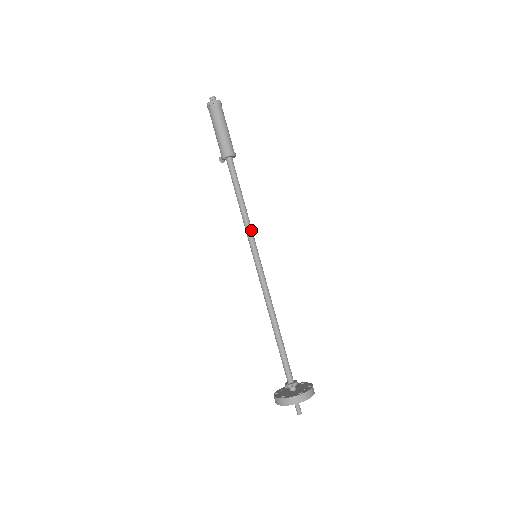
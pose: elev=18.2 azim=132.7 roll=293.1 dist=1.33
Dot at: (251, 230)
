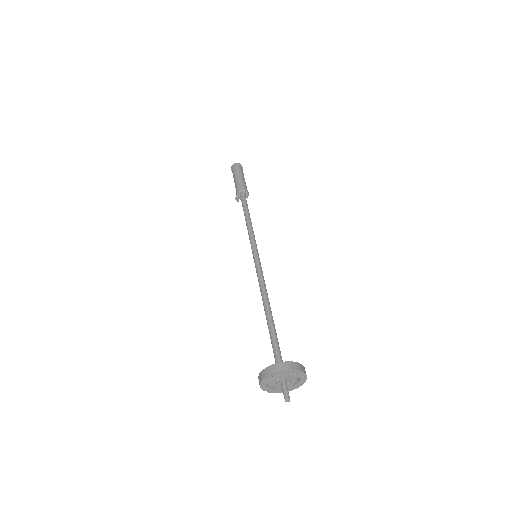
Dot at: (254, 237)
